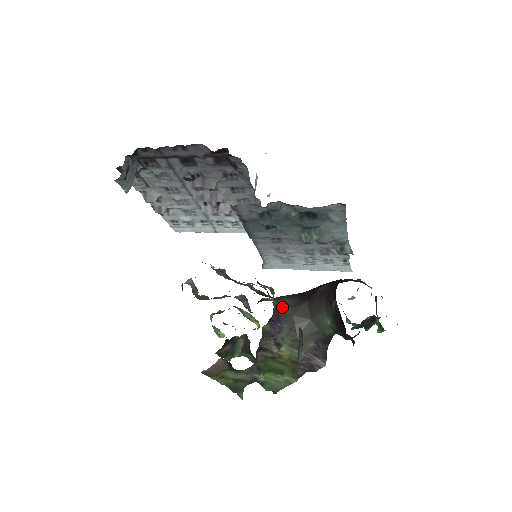
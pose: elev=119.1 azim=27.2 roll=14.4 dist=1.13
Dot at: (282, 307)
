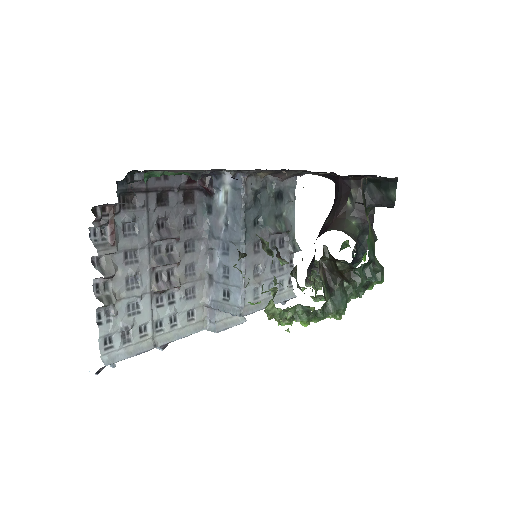
Dot at: occluded
